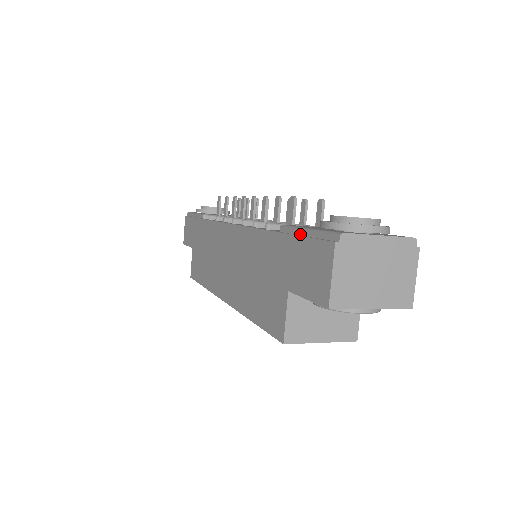
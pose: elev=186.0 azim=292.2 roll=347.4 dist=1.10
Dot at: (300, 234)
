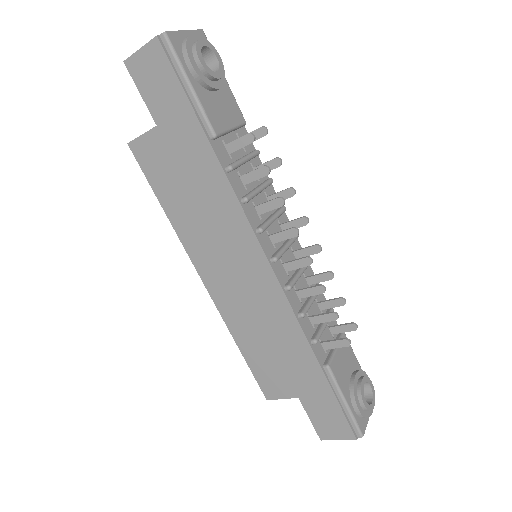
Dot at: (339, 398)
